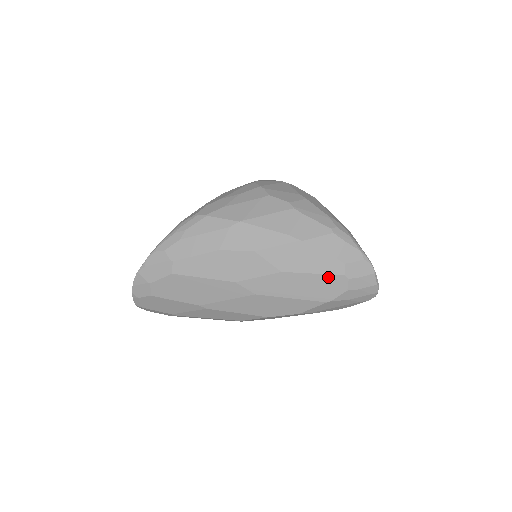
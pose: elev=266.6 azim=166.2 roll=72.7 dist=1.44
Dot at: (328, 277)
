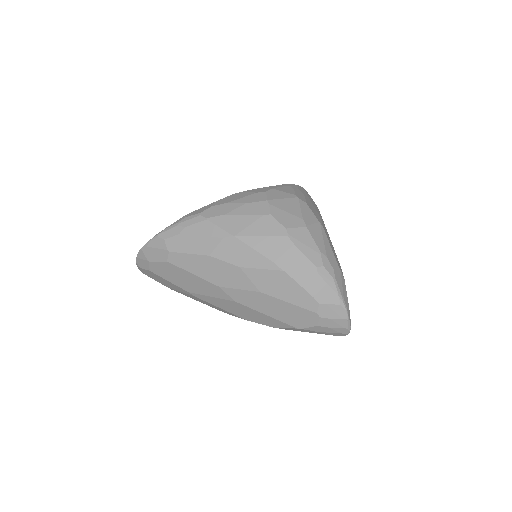
Dot at: (301, 310)
